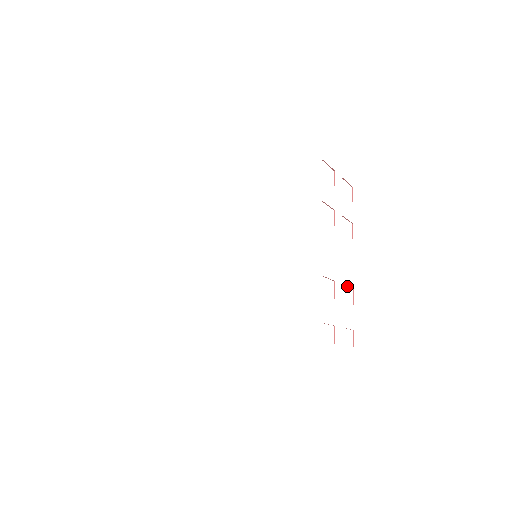
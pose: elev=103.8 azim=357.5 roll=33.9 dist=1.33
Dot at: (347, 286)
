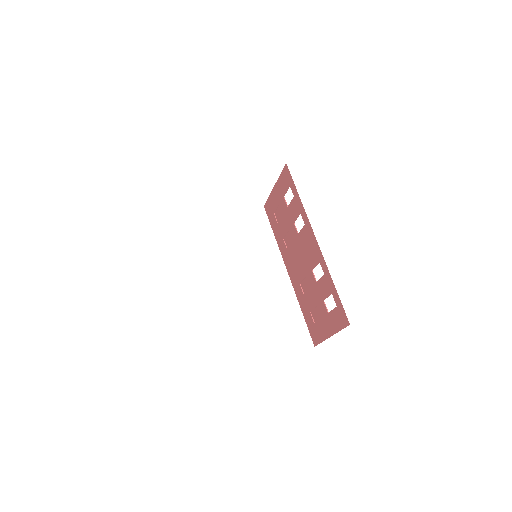
Dot at: (304, 279)
